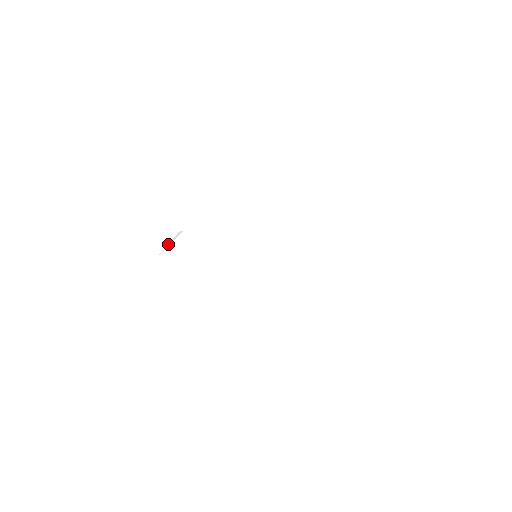
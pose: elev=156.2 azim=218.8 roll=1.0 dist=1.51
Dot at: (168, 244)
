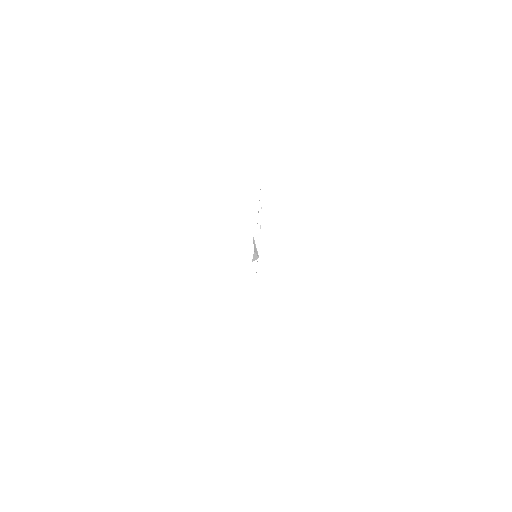
Dot at: (257, 246)
